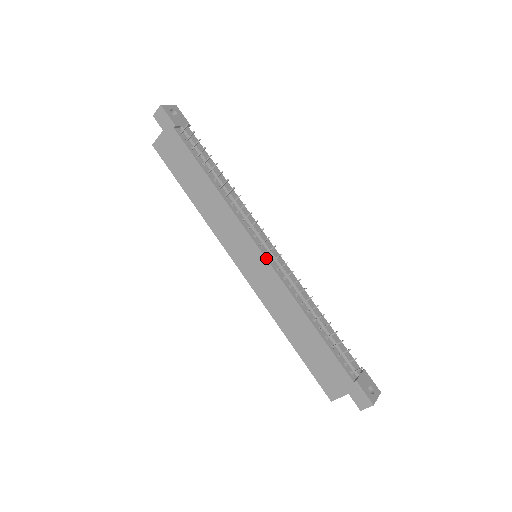
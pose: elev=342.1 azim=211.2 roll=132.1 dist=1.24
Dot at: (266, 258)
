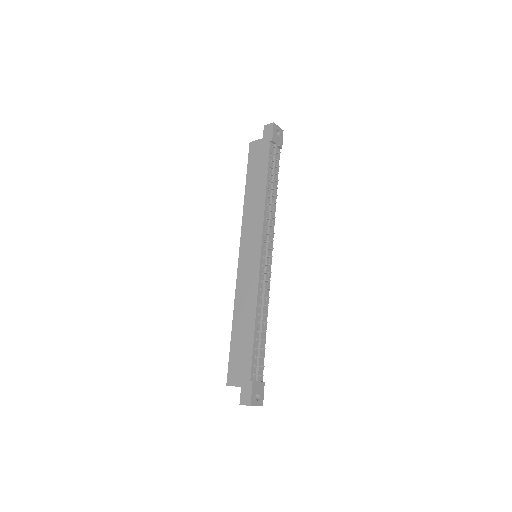
Dot at: (260, 260)
